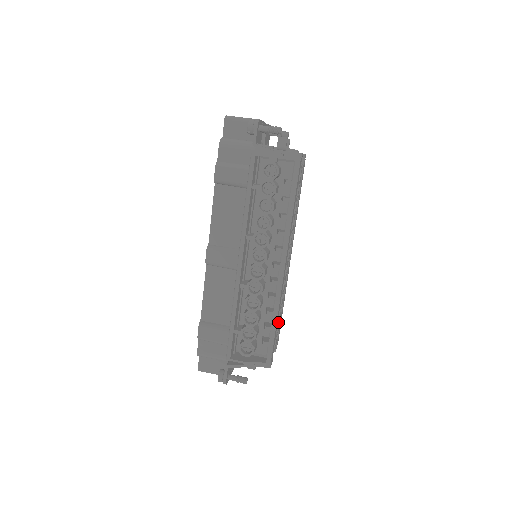
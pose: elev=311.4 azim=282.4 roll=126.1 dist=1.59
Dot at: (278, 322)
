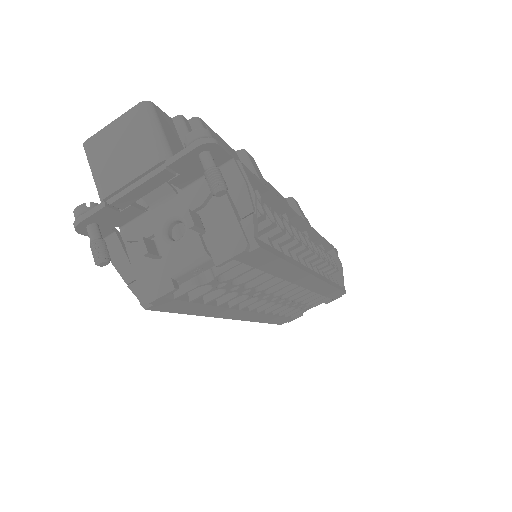
Dot at: occluded
